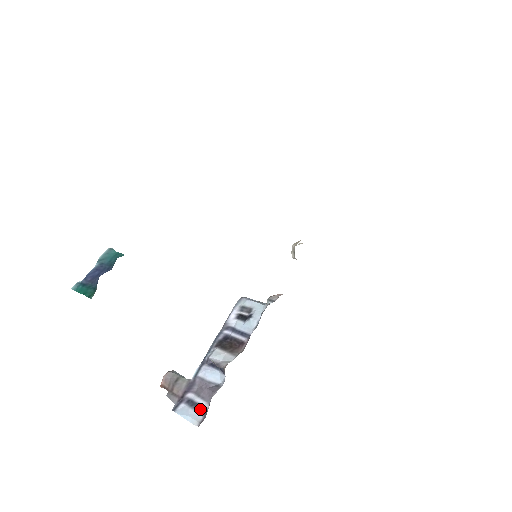
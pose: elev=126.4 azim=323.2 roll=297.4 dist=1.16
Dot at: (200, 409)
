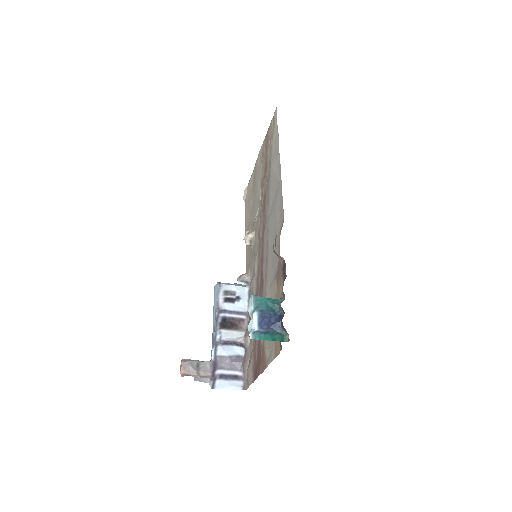
Dot at: (236, 378)
